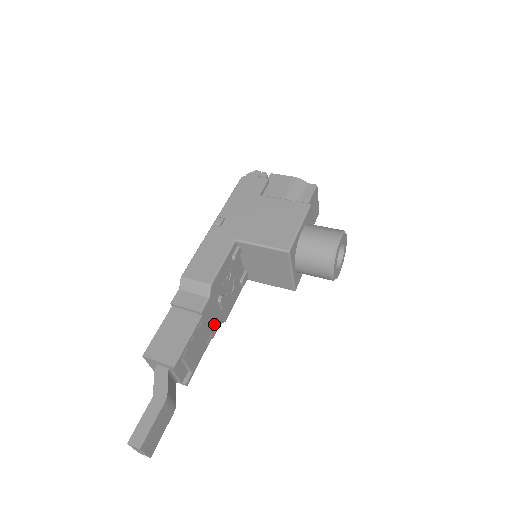
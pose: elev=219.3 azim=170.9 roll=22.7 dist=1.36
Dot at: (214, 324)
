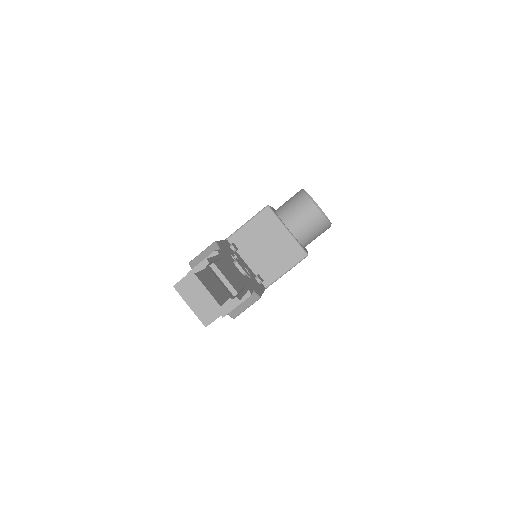
Dot at: (243, 281)
